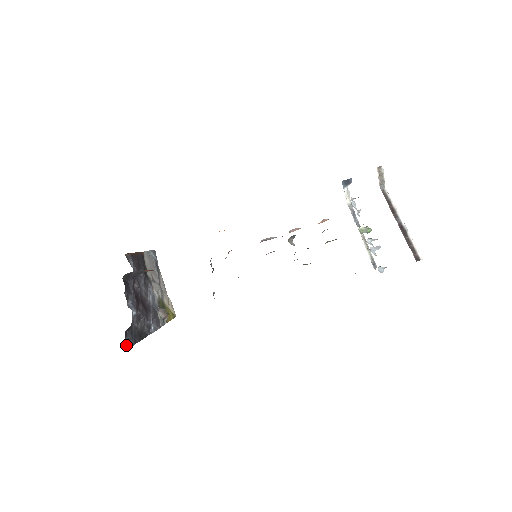
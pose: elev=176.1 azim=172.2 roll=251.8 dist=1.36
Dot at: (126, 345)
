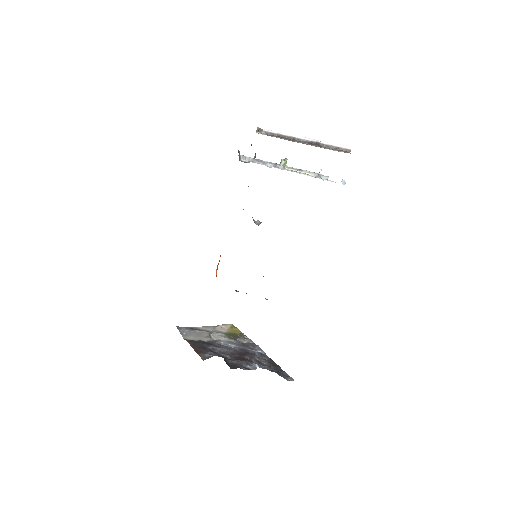
Dot at: (290, 380)
